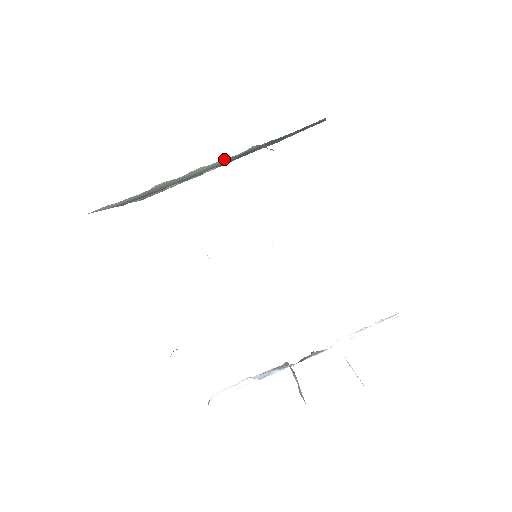
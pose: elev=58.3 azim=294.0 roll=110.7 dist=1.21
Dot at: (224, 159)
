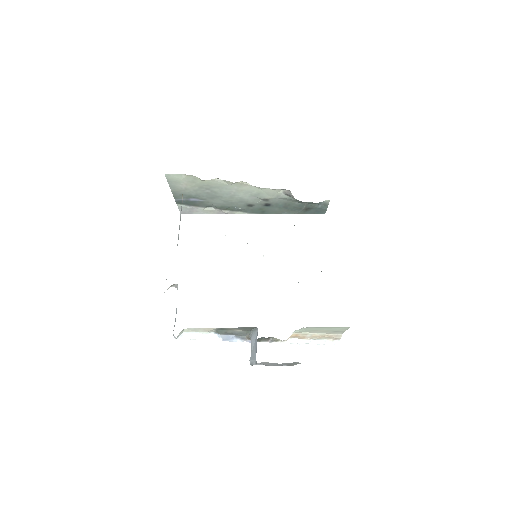
Dot at: (261, 191)
